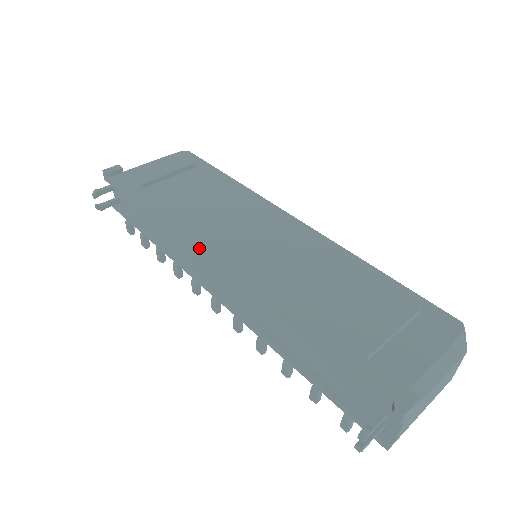
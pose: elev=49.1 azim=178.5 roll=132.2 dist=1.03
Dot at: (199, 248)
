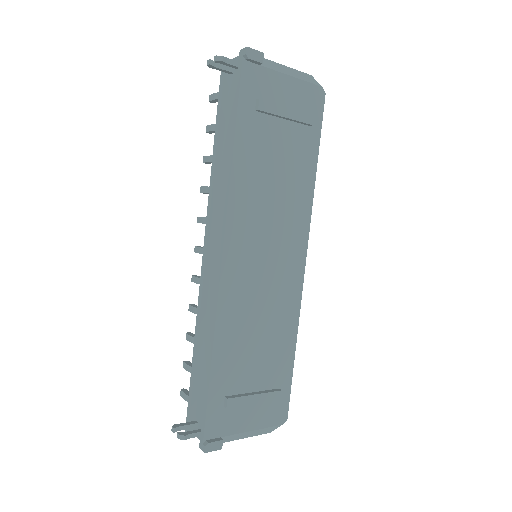
Dot at: (229, 232)
